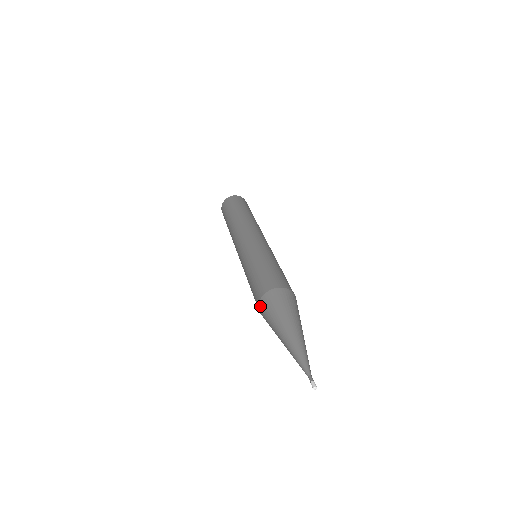
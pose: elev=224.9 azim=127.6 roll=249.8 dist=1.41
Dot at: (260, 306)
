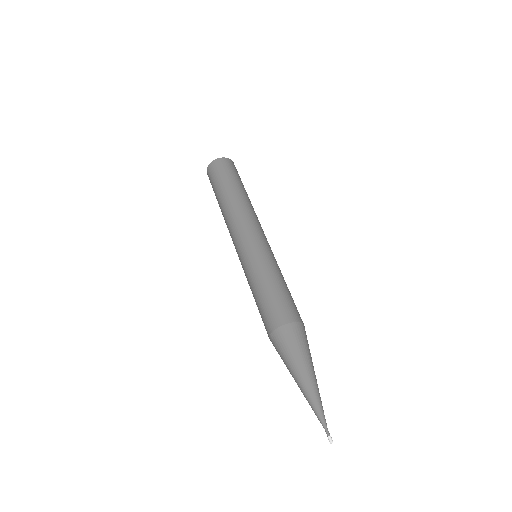
Dot at: (271, 341)
